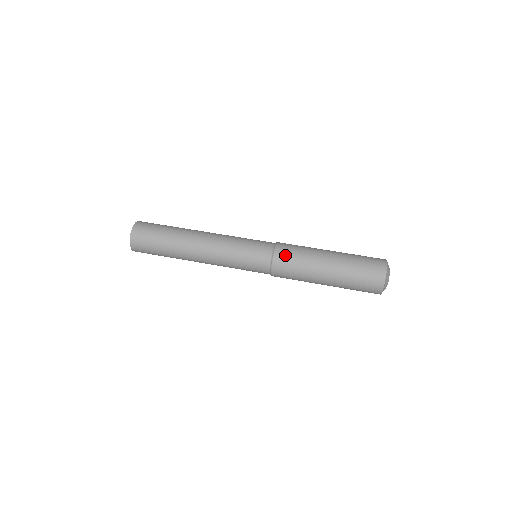
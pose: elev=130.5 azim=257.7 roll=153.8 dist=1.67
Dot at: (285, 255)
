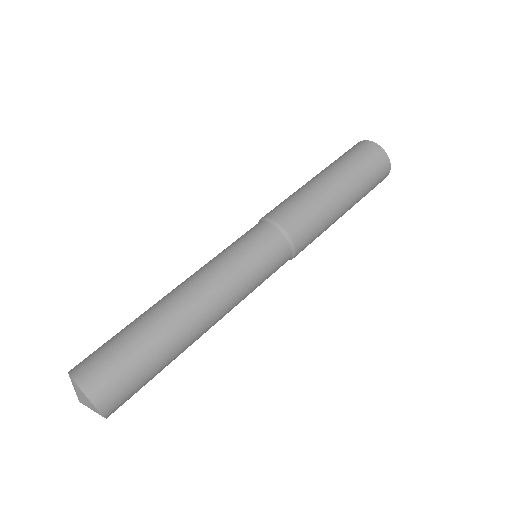
Dot at: (292, 216)
